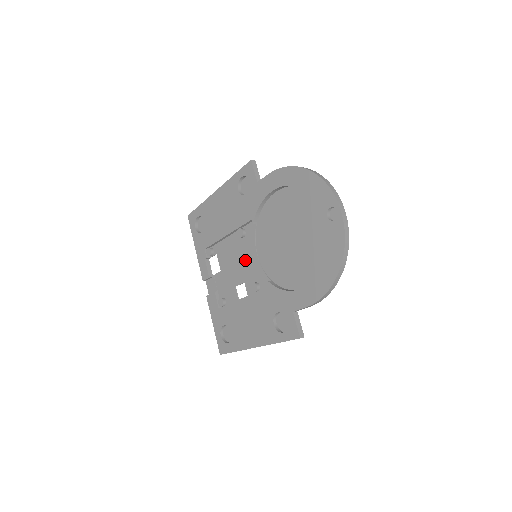
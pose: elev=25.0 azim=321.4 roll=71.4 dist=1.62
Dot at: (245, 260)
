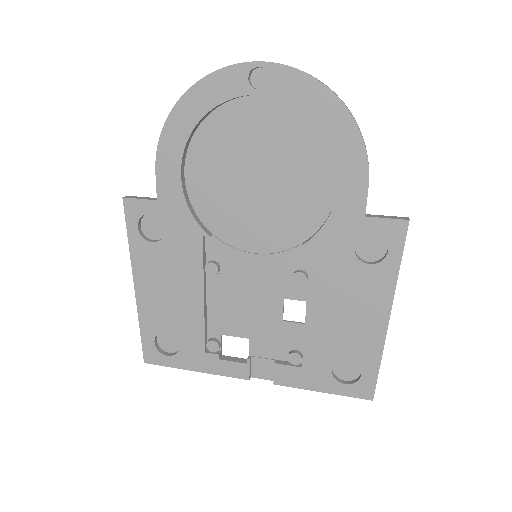
Dot at: (253, 281)
